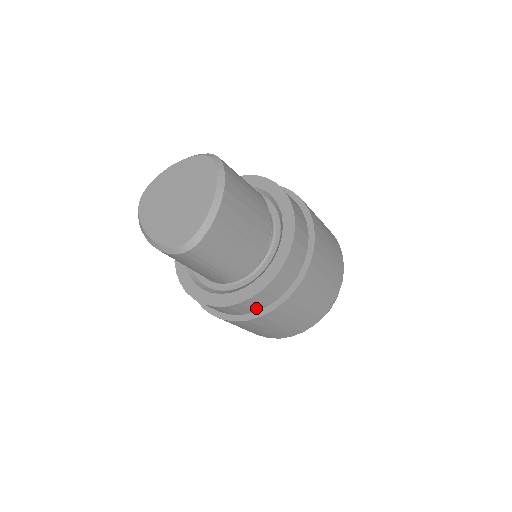
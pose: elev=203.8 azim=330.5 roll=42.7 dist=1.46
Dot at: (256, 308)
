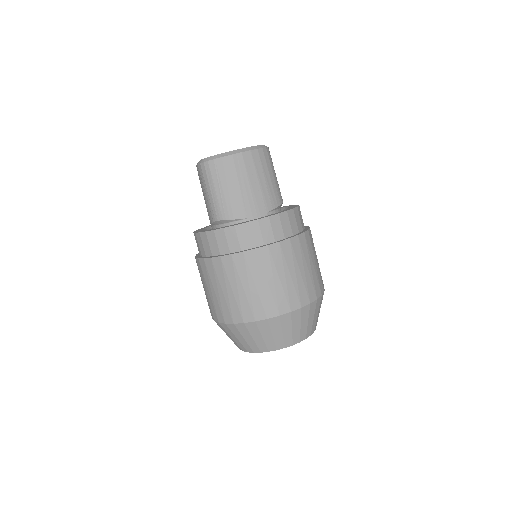
Dot at: (214, 251)
